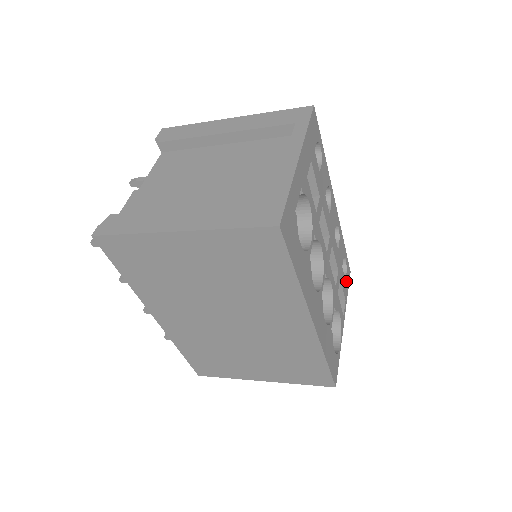
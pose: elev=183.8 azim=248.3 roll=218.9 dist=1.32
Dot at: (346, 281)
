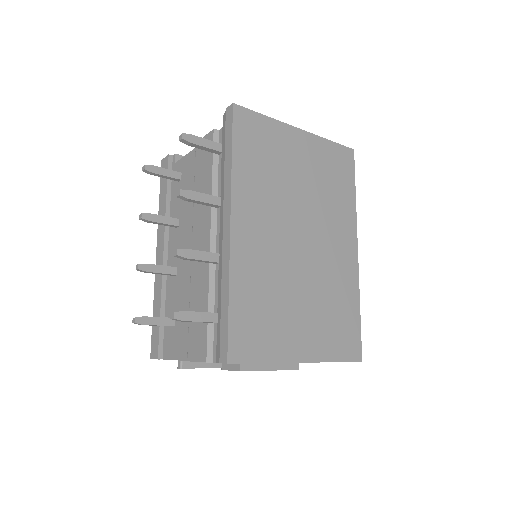
Dot at: occluded
